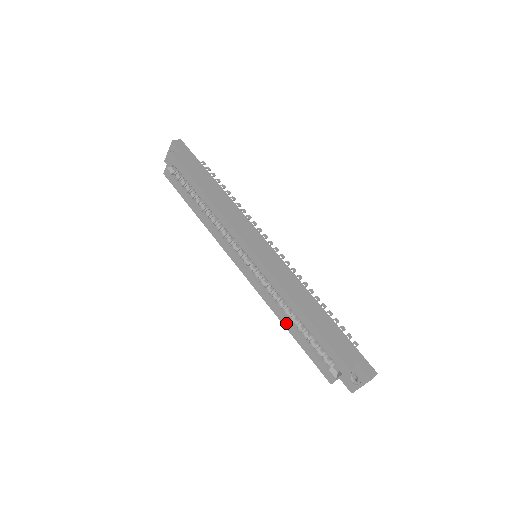
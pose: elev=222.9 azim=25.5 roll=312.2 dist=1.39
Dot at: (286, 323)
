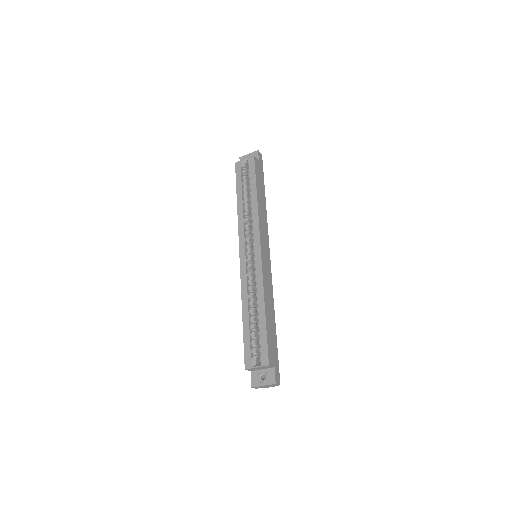
Dot at: (245, 309)
